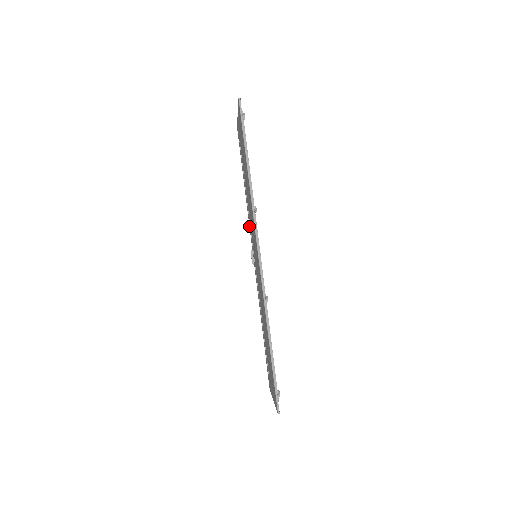
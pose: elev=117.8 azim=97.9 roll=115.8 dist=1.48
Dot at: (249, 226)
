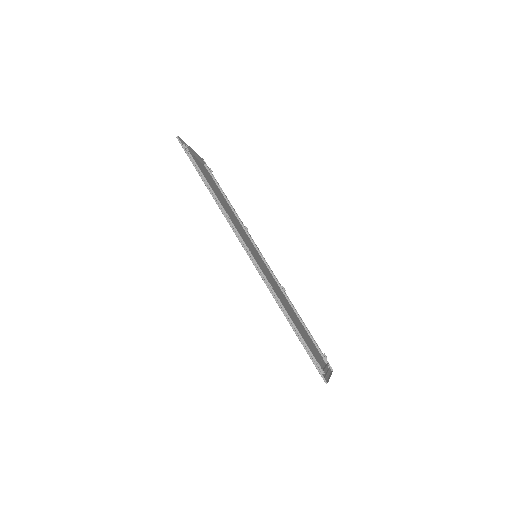
Dot at: occluded
